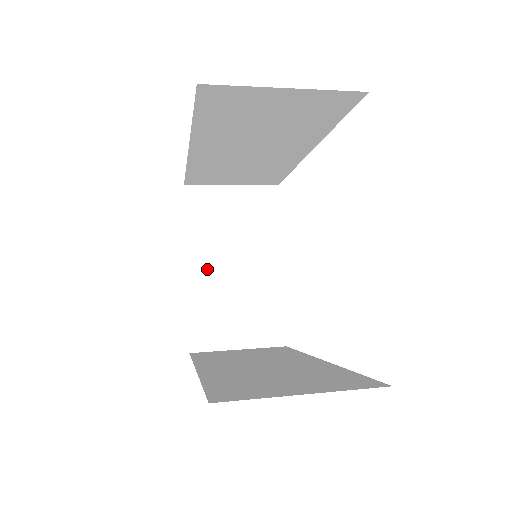
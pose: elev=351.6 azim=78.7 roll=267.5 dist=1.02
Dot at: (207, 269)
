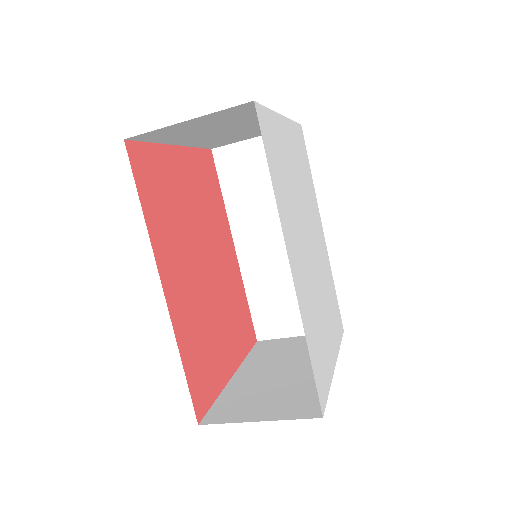
Dot at: (252, 374)
